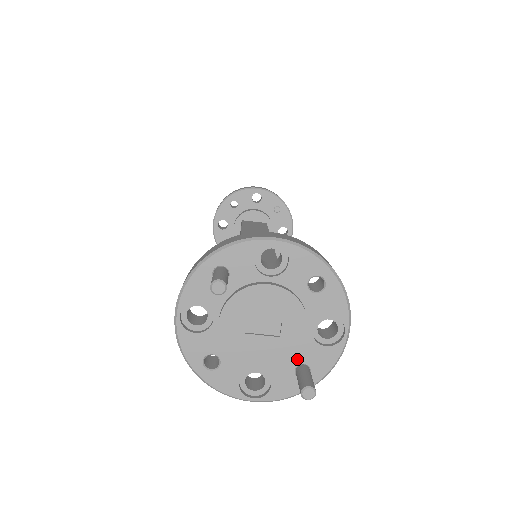
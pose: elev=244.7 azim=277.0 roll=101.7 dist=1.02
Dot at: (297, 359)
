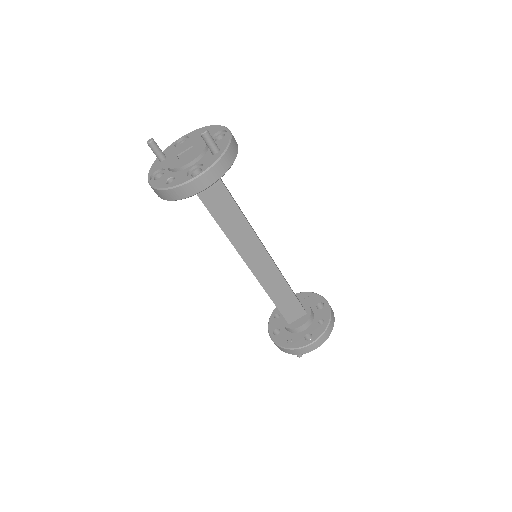
Dot at: (210, 151)
